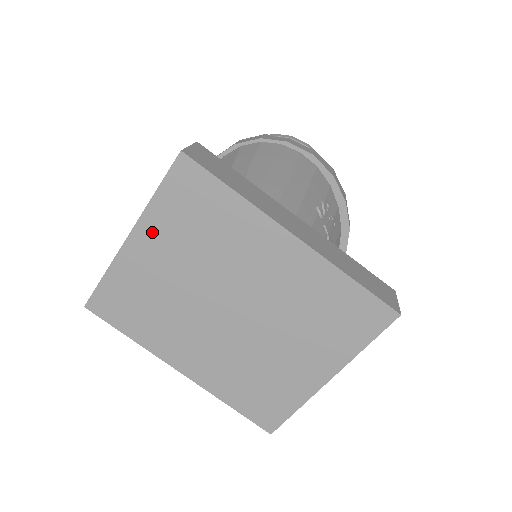
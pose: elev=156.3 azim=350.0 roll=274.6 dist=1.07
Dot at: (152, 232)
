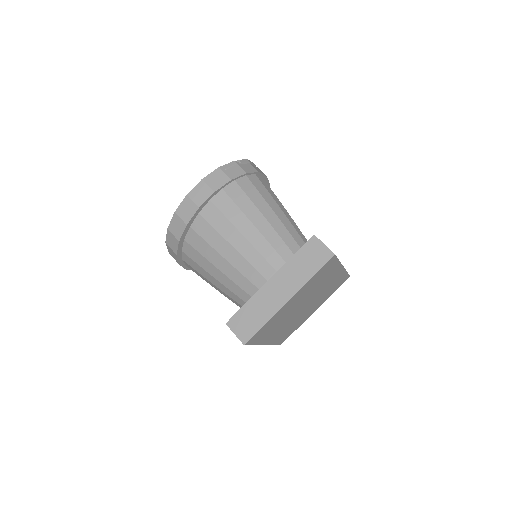
Dot at: (300, 292)
